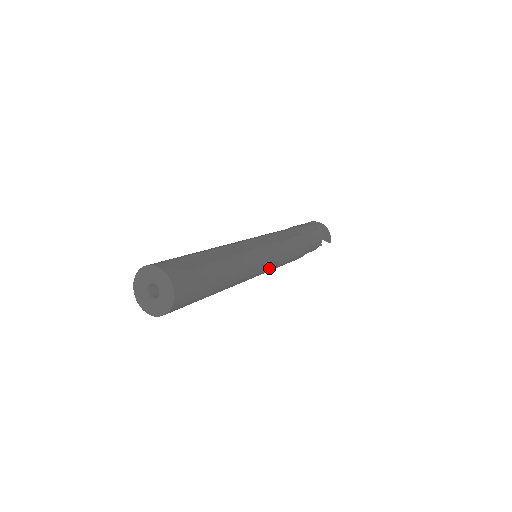
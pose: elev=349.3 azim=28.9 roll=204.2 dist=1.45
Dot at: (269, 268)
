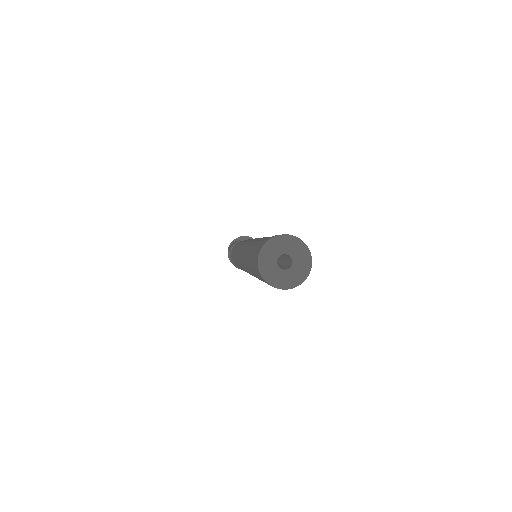
Dot at: occluded
